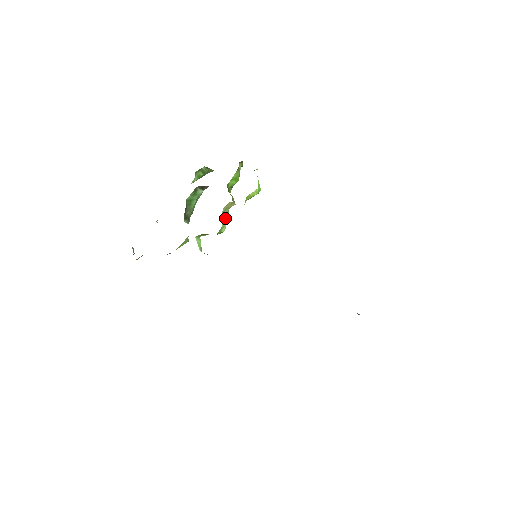
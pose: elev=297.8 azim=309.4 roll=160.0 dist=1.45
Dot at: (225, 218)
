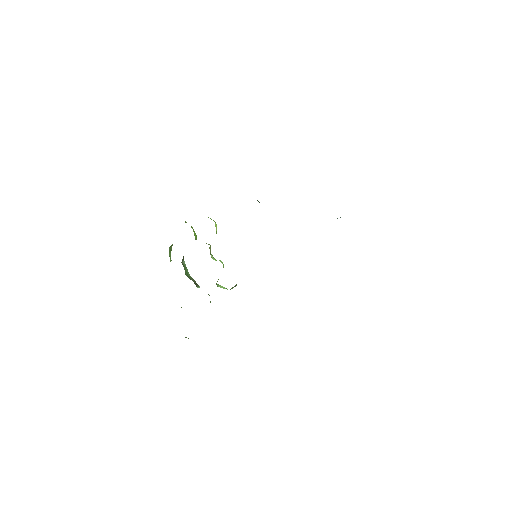
Dot at: (214, 259)
